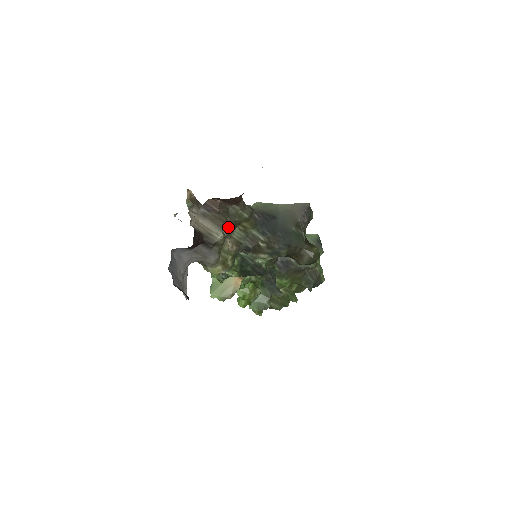
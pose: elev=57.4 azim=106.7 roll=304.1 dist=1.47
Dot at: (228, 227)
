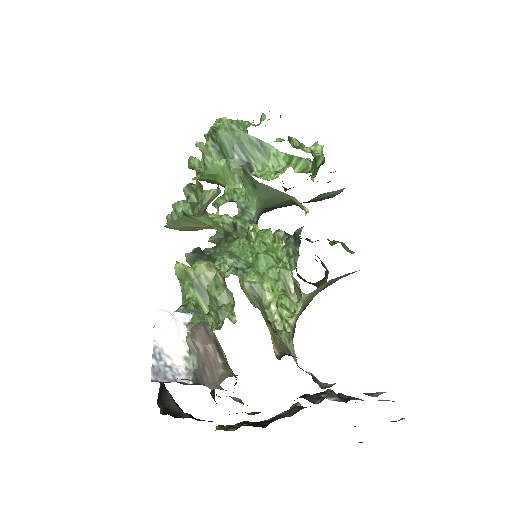
Dot at: occluded
